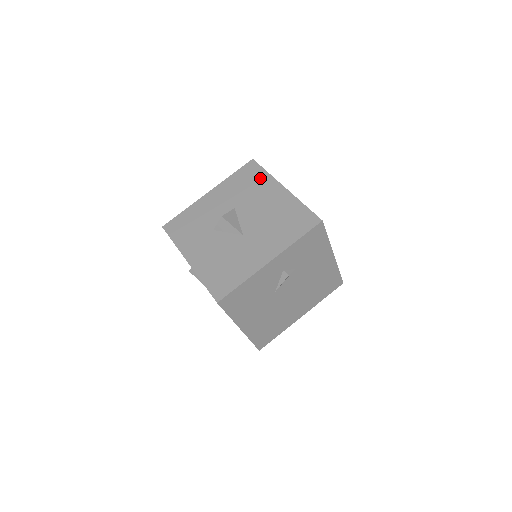
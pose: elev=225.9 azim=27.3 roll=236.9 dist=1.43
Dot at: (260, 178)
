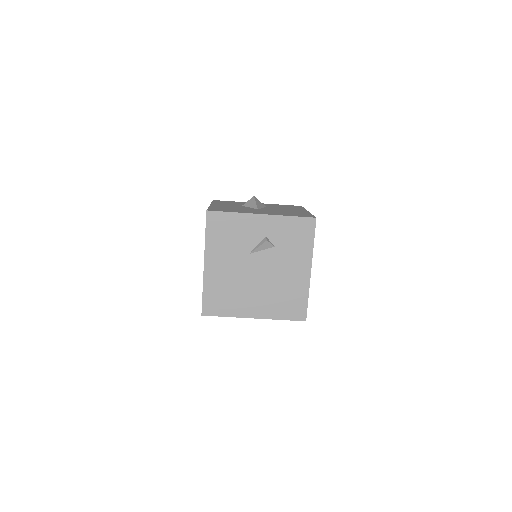
Dot at: (297, 208)
